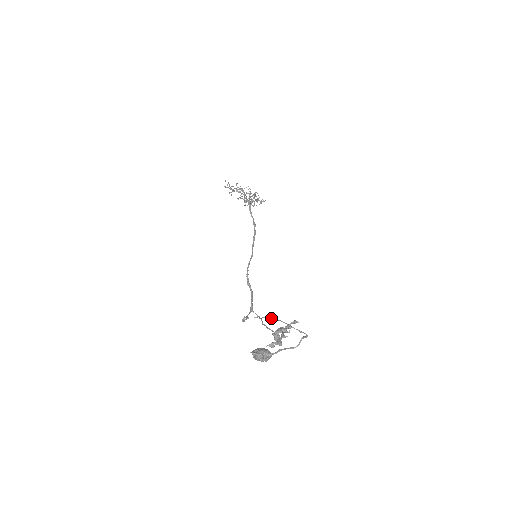
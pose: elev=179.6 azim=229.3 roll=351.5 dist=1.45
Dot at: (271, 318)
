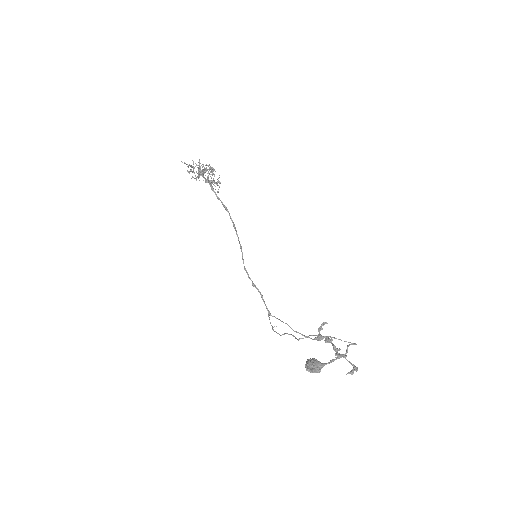
Dot at: (321, 336)
